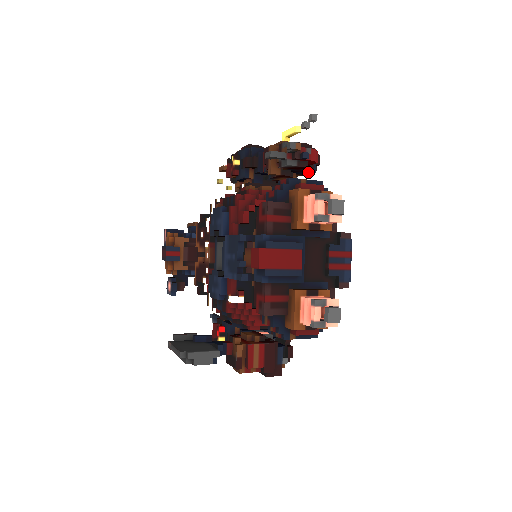
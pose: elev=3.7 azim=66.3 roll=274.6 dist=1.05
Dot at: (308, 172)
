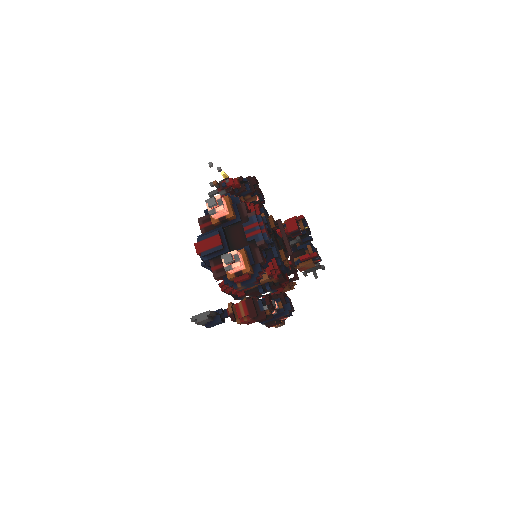
Dot at: (245, 191)
